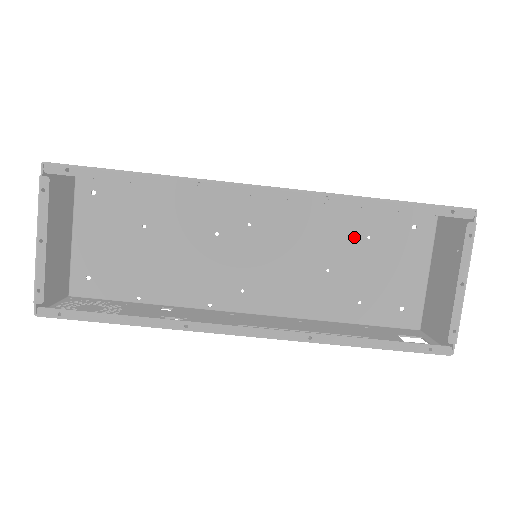
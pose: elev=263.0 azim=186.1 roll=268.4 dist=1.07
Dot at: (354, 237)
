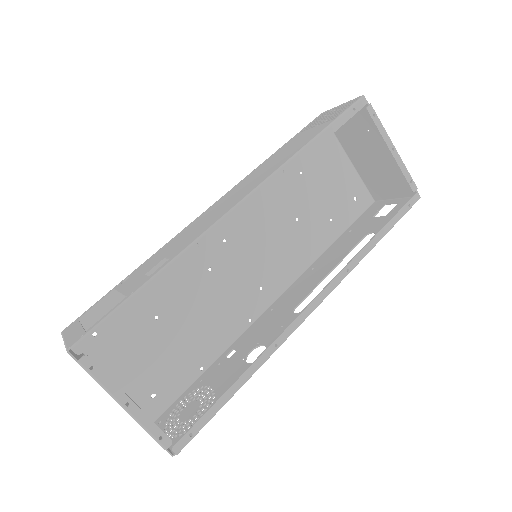
Dot at: (293, 182)
